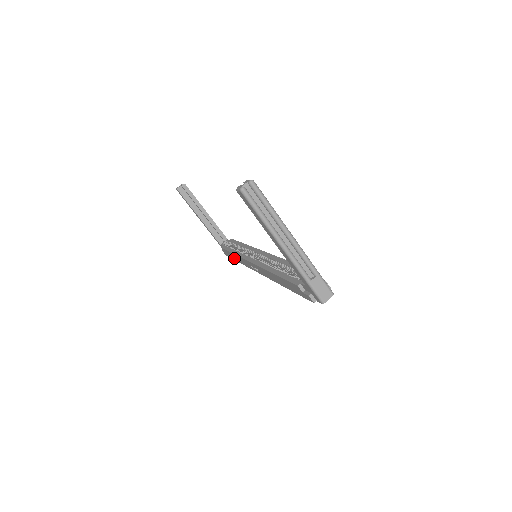
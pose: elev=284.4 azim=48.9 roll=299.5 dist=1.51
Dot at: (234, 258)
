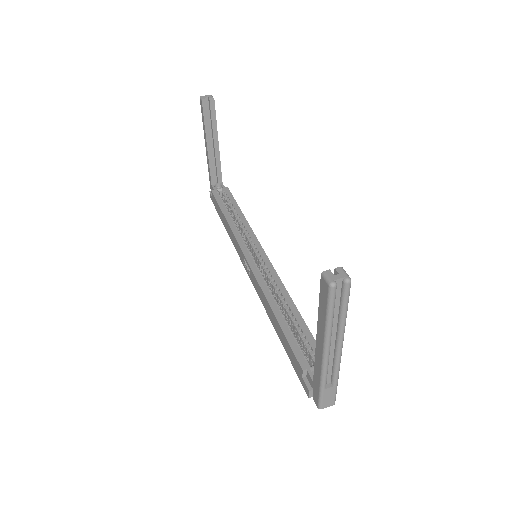
Dot at: (222, 219)
